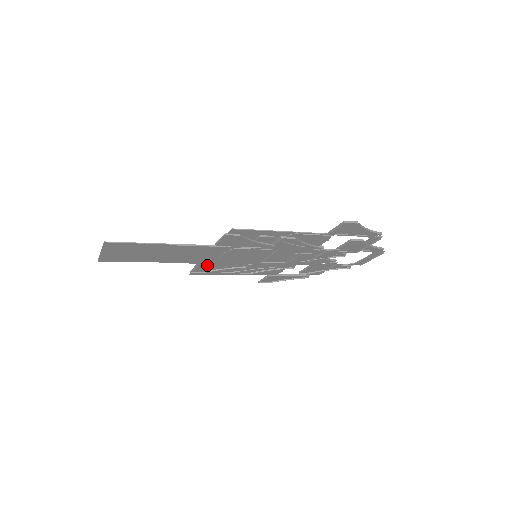
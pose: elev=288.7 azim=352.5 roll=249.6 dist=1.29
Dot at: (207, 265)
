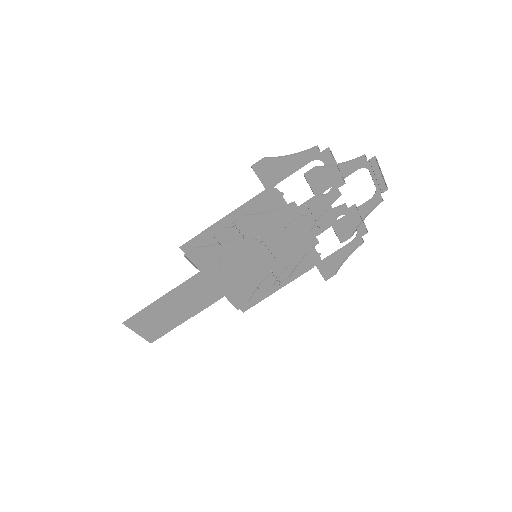
Dot at: (236, 293)
